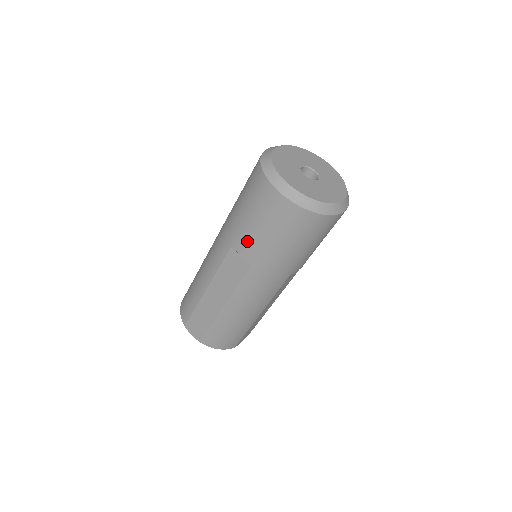
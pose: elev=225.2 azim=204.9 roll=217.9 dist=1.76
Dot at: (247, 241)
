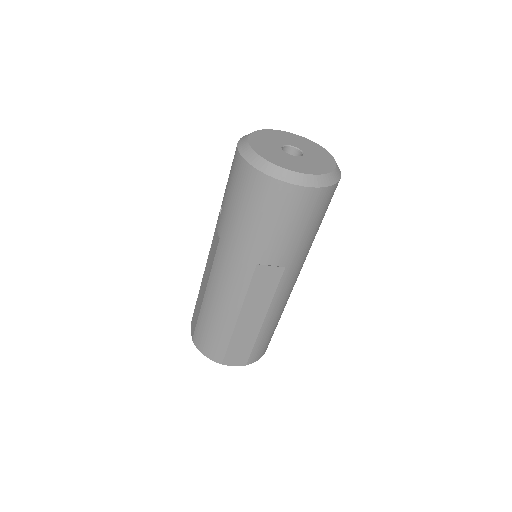
Dot at: (276, 249)
